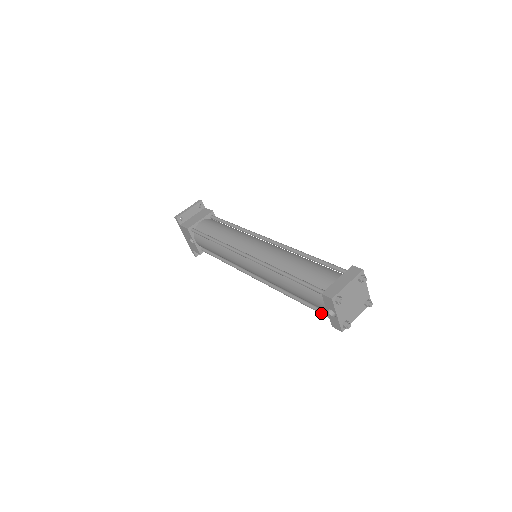
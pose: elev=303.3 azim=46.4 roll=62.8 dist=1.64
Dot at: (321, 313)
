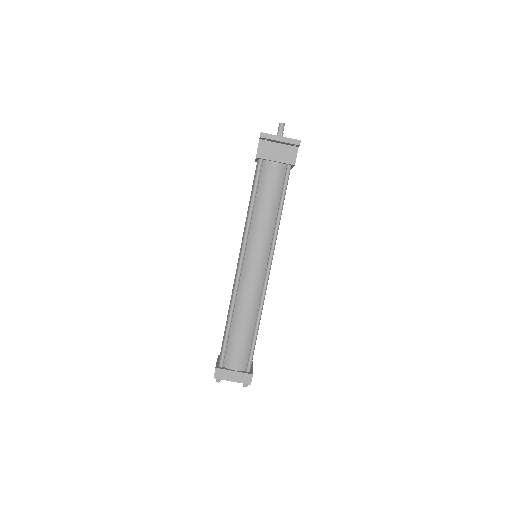
Dot at: occluded
